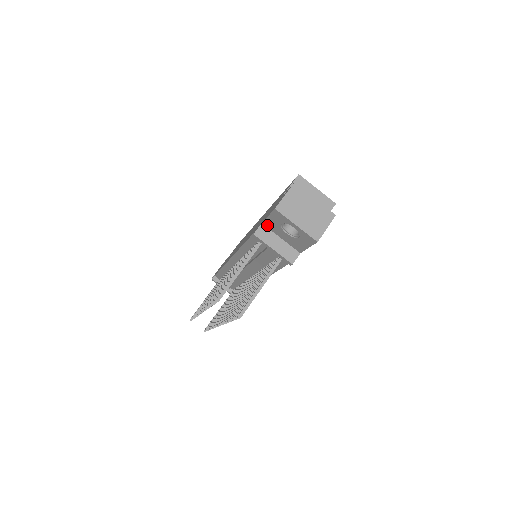
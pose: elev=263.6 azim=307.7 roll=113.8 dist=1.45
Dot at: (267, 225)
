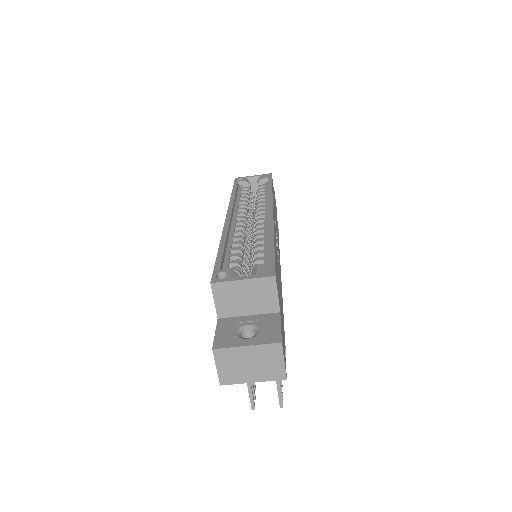
Dot at: occluded
